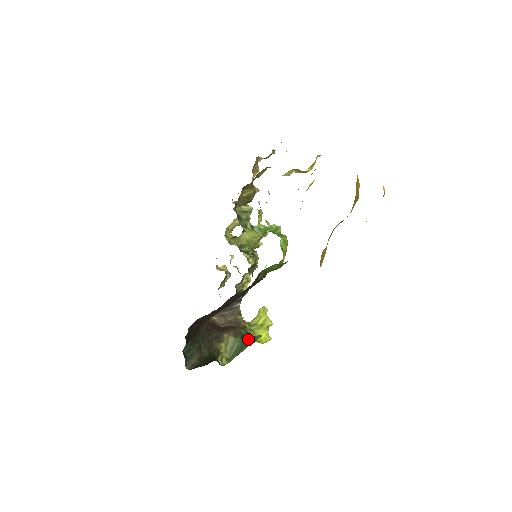
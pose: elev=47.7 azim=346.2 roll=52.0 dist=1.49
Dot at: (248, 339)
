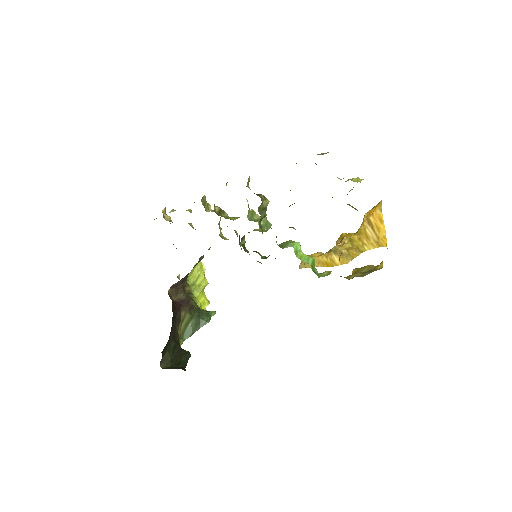
Dot at: (202, 315)
